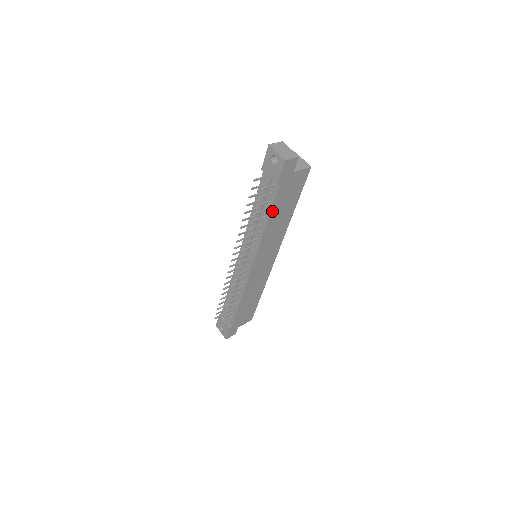
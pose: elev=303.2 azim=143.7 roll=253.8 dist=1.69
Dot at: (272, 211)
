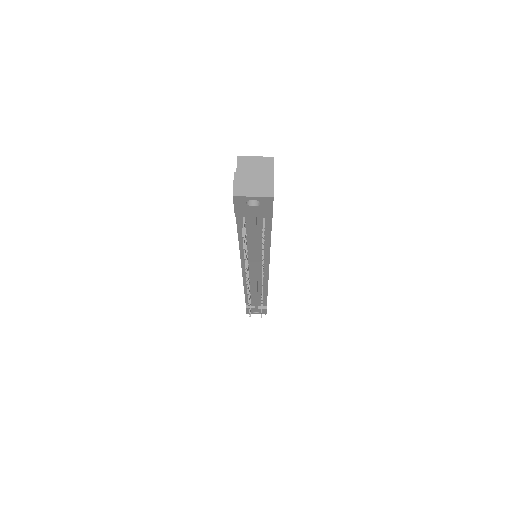
Dot at: (270, 232)
